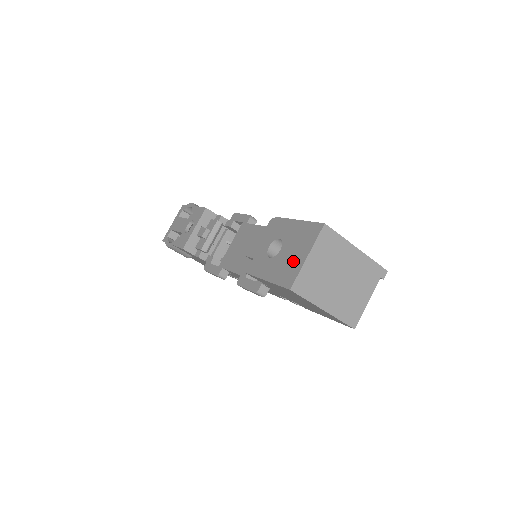
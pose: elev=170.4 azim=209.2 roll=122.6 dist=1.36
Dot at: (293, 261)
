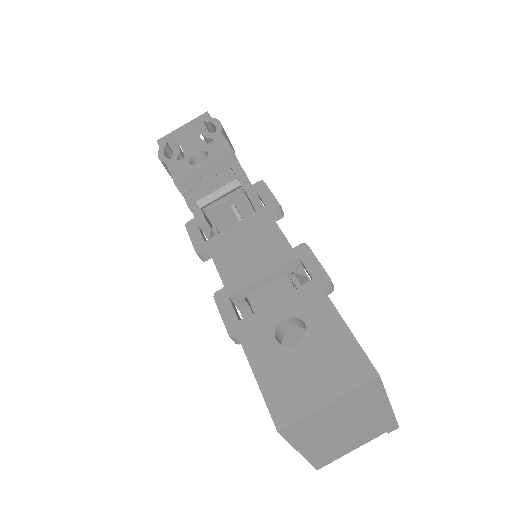
Dot at: (305, 387)
